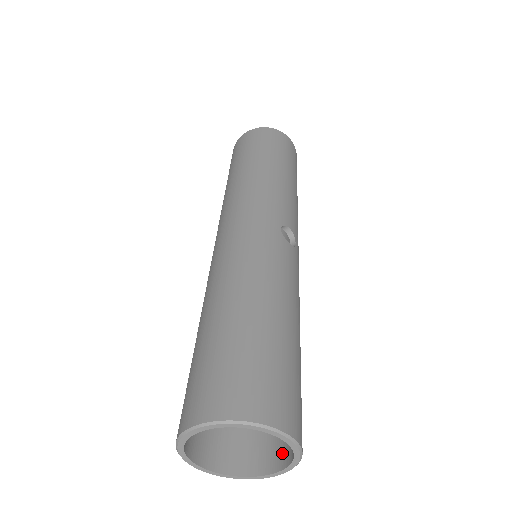
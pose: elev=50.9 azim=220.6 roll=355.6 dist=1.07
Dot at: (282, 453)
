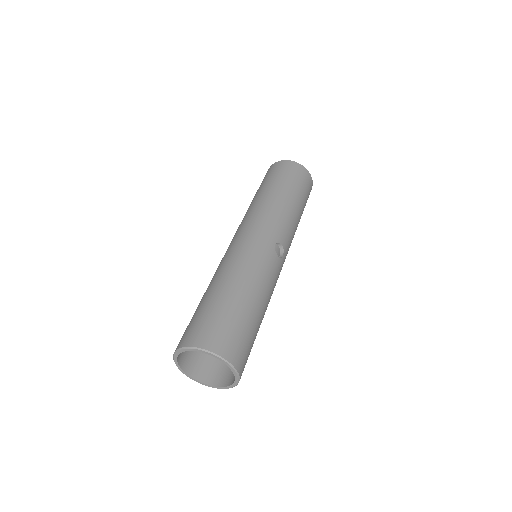
Dot at: (231, 378)
